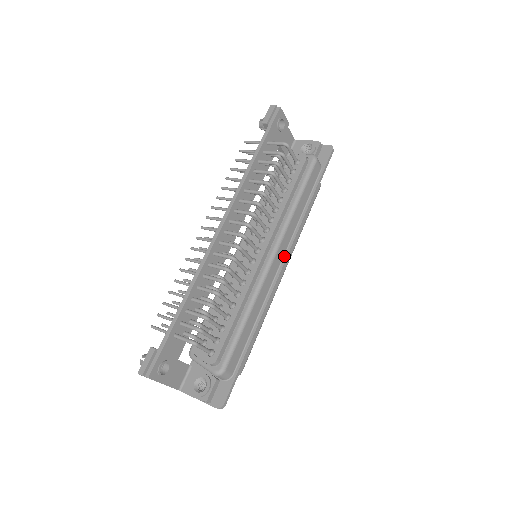
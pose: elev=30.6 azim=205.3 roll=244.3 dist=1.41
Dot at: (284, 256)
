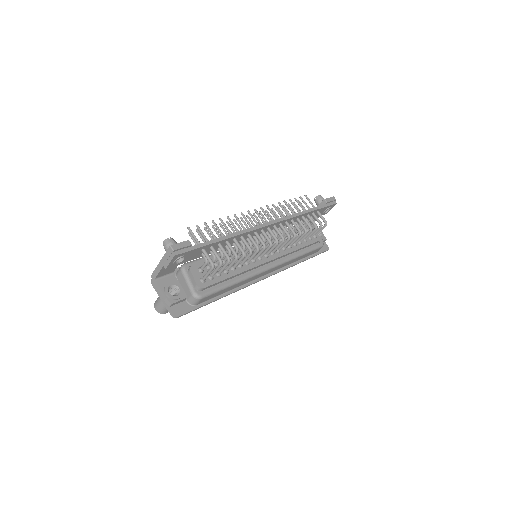
Dot at: (270, 273)
